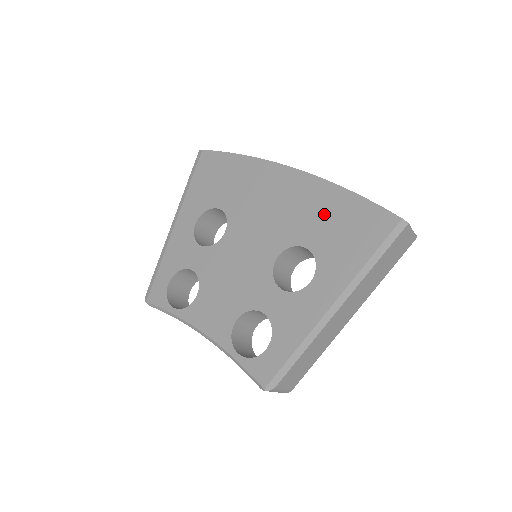
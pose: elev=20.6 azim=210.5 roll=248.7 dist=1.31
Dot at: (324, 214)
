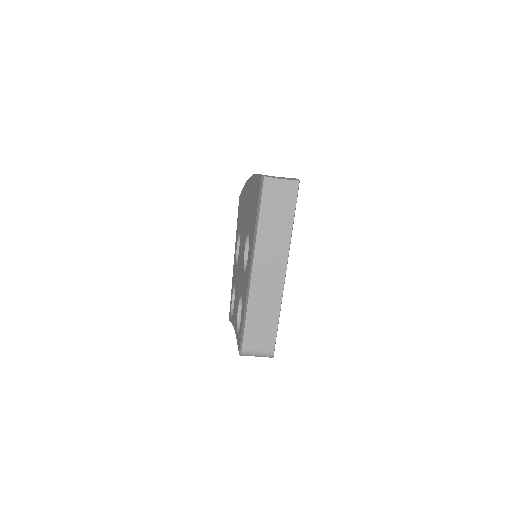
Dot at: (251, 201)
